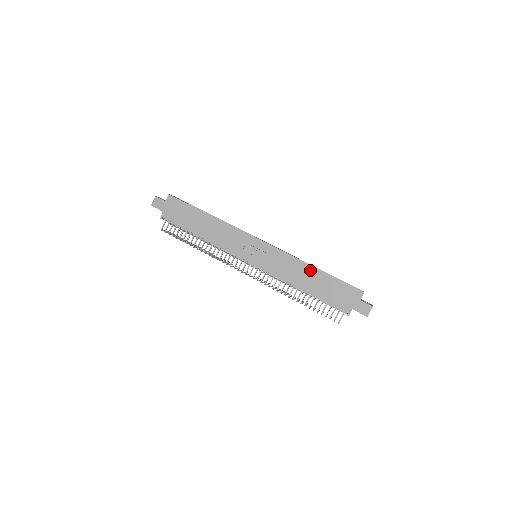
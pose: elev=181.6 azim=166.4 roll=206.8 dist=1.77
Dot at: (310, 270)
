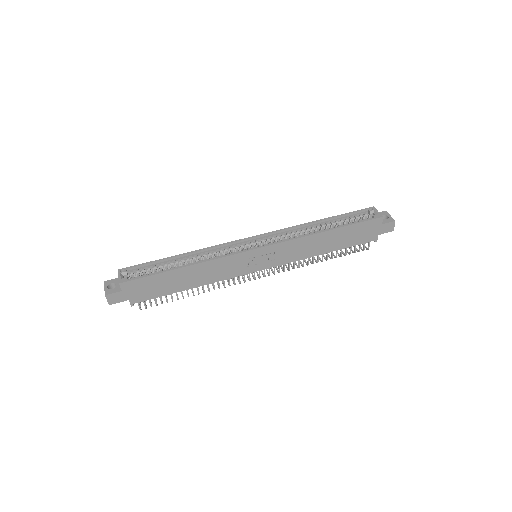
Dot at: (323, 236)
